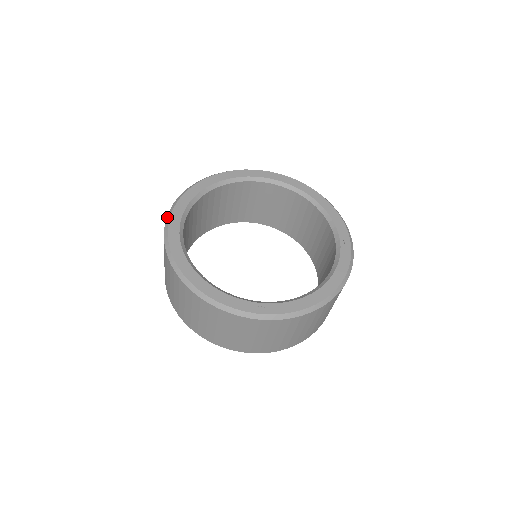
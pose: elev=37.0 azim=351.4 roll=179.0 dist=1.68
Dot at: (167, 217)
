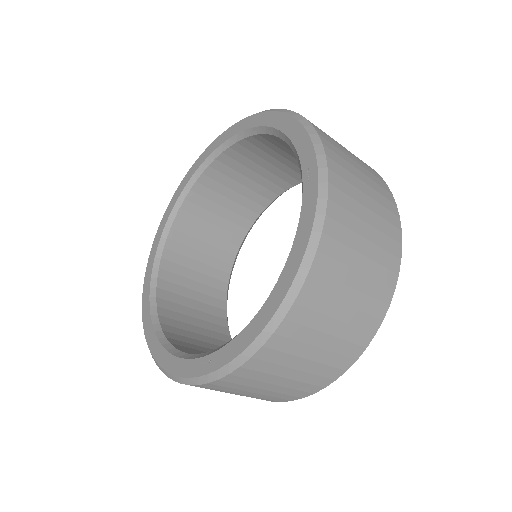
Dot at: occluded
